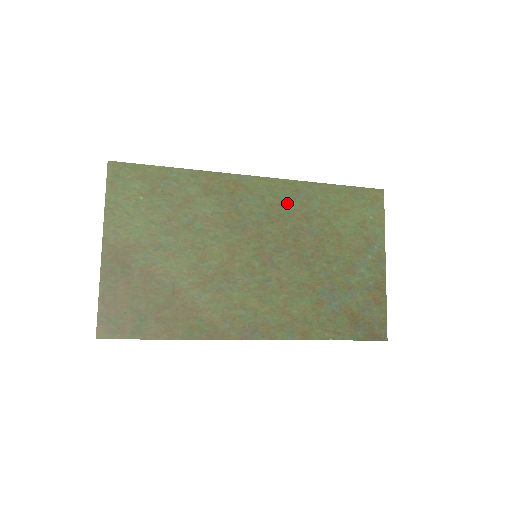
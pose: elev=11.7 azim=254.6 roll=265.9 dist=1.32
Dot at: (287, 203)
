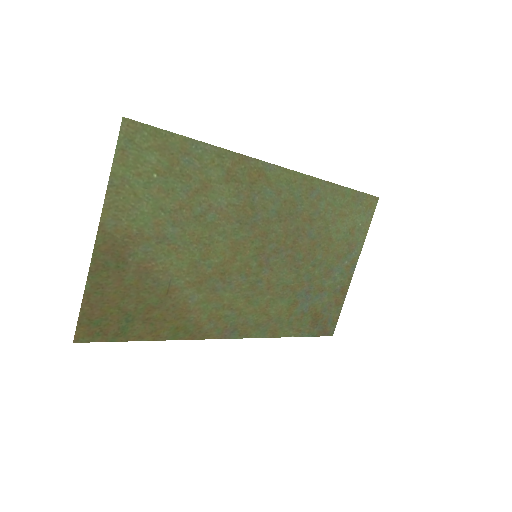
Dot at: (299, 201)
